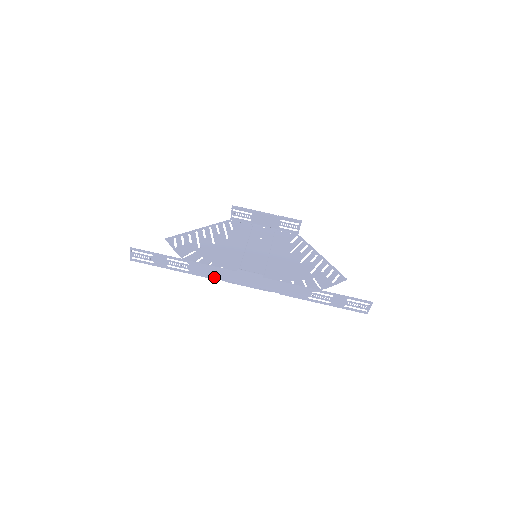
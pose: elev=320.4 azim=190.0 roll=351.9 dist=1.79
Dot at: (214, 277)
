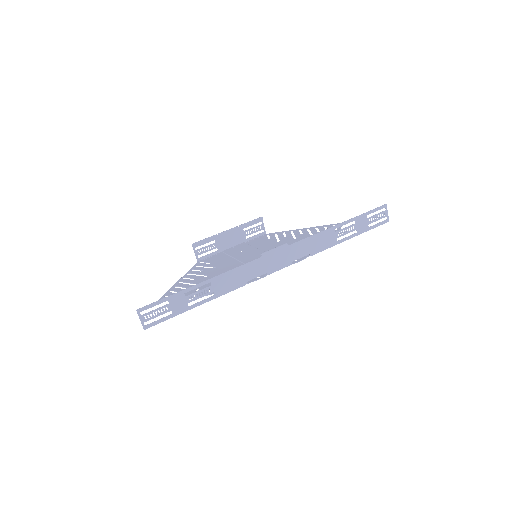
Dot at: (243, 282)
